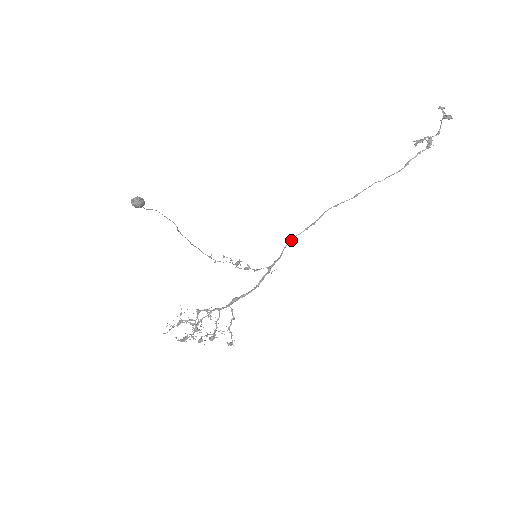
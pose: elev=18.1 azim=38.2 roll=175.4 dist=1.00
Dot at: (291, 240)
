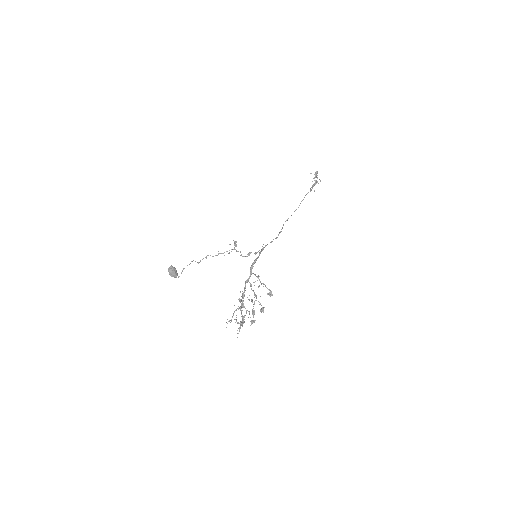
Dot at: (272, 241)
